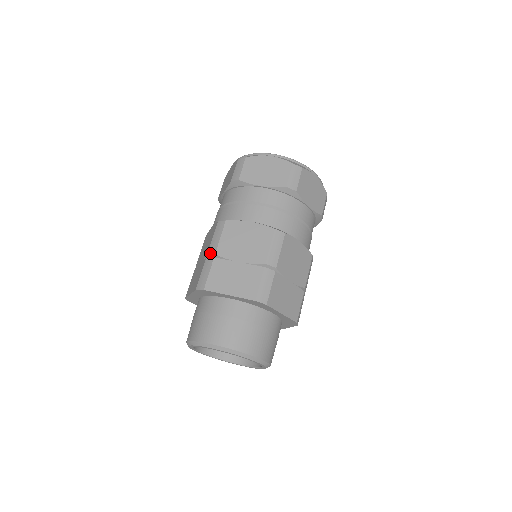
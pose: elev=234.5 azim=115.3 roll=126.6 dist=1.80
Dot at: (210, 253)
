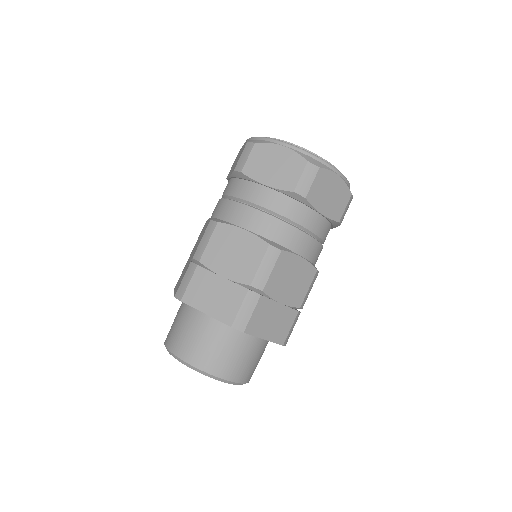
Dot at: (195, 258)
